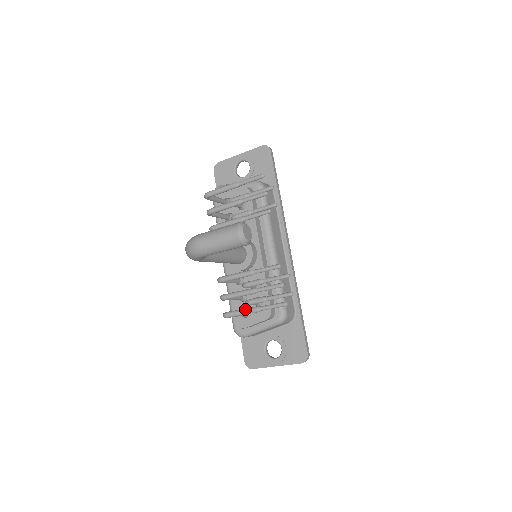
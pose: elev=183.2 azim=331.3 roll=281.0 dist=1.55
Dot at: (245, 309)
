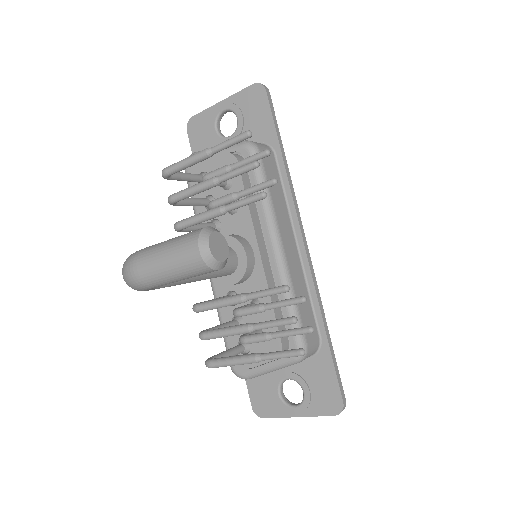
Dot at: (237, 357)
